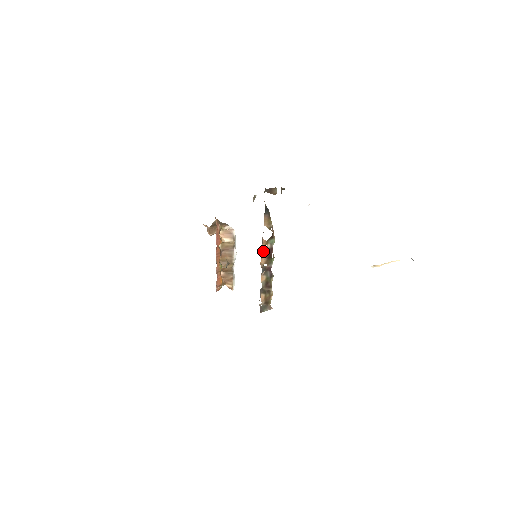
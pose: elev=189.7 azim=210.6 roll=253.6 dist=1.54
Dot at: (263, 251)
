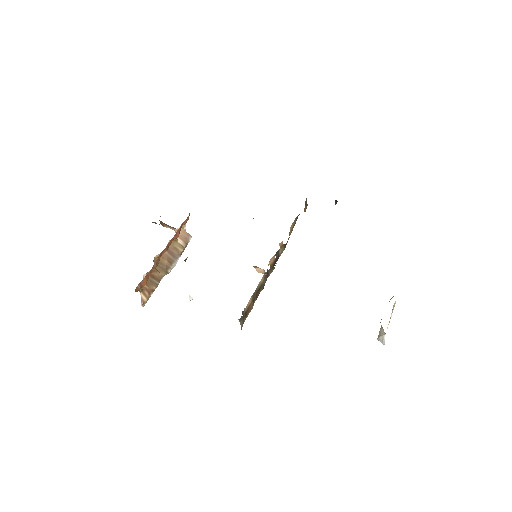
Dot at: (277, 251)
